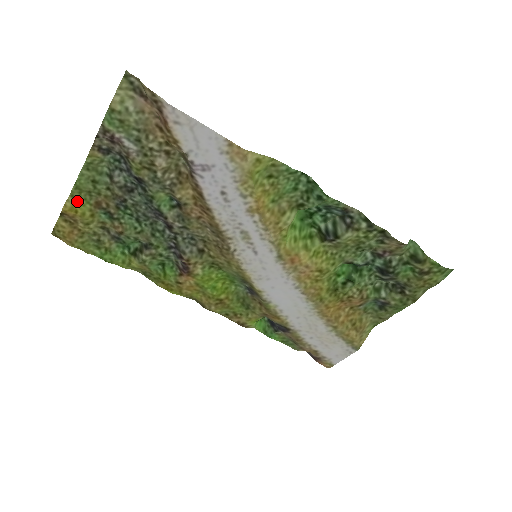
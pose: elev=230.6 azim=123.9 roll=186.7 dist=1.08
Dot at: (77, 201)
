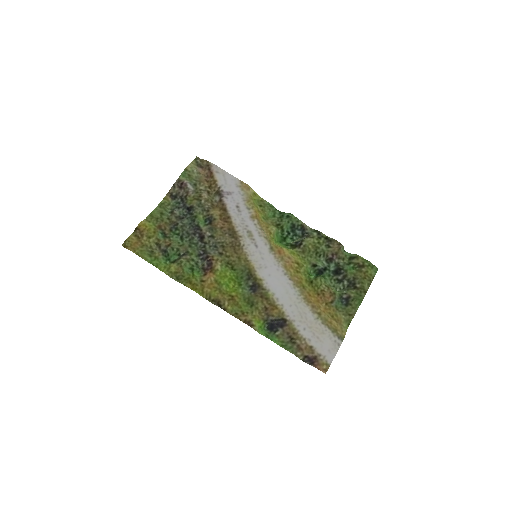
Dot at: (148, 223)
